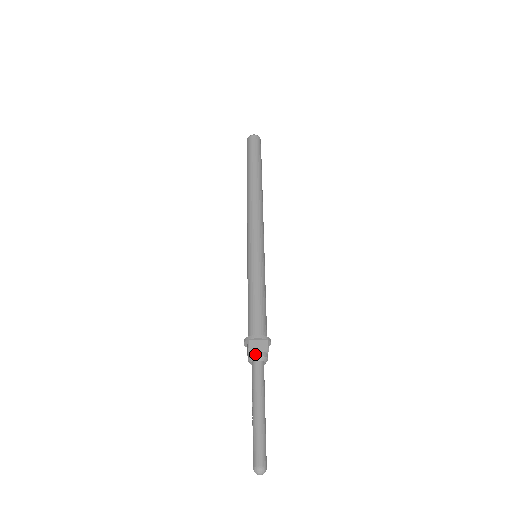
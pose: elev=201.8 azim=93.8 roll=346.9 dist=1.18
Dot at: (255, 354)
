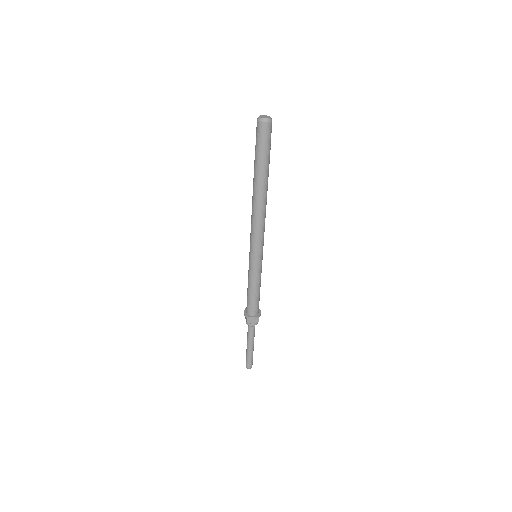
Dot at: (251, 325)
